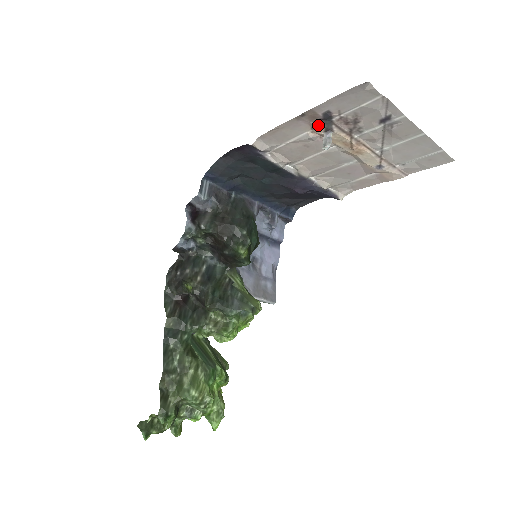
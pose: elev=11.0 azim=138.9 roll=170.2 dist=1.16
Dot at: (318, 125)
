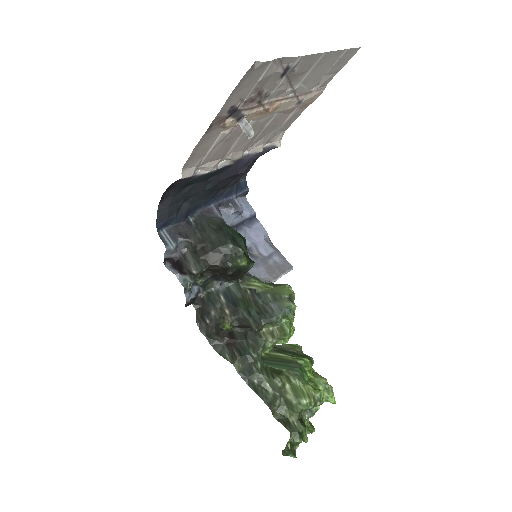
Dot at: (229, 122)
